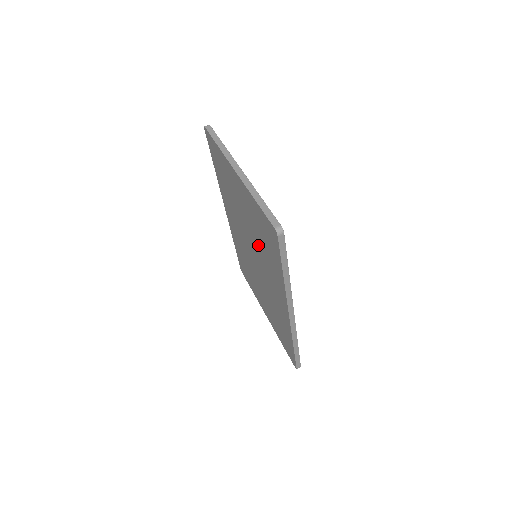
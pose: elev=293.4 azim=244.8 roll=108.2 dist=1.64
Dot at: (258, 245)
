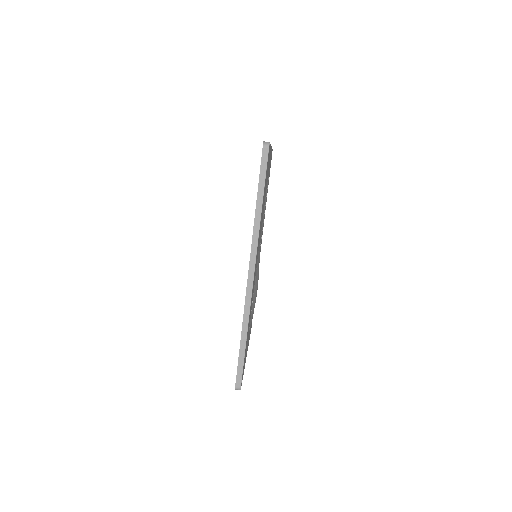
Dot at: occluded
